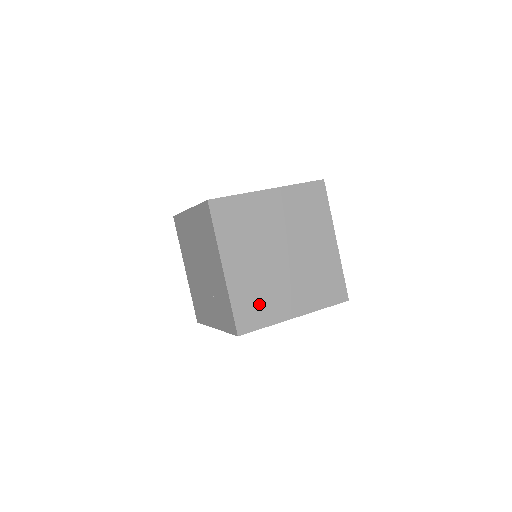
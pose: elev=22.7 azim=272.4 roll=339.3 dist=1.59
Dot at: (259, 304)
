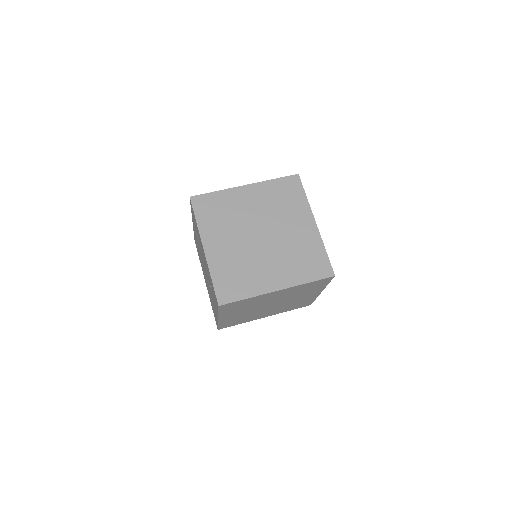
Dot at: (239, 278)
